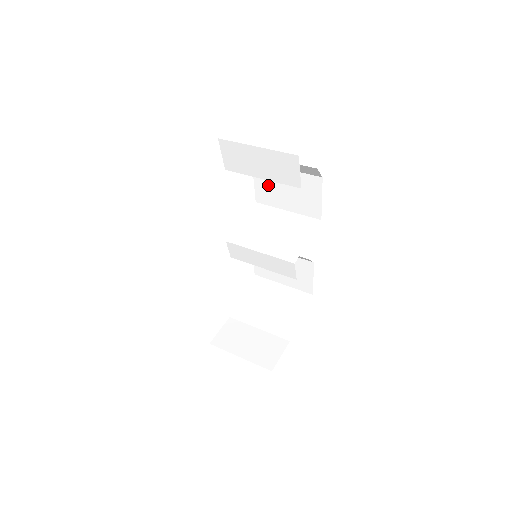
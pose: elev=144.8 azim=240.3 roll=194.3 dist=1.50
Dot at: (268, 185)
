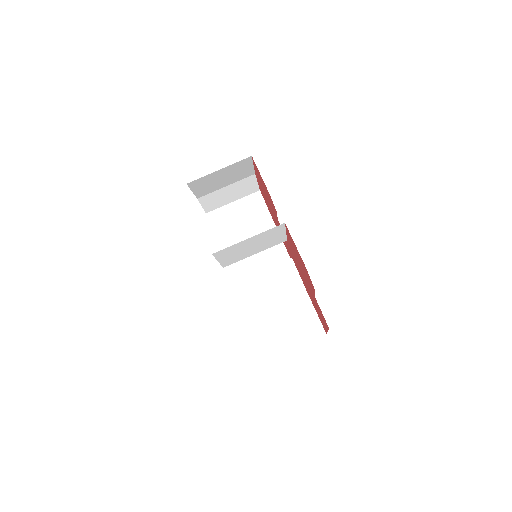
Dot at: occluded
